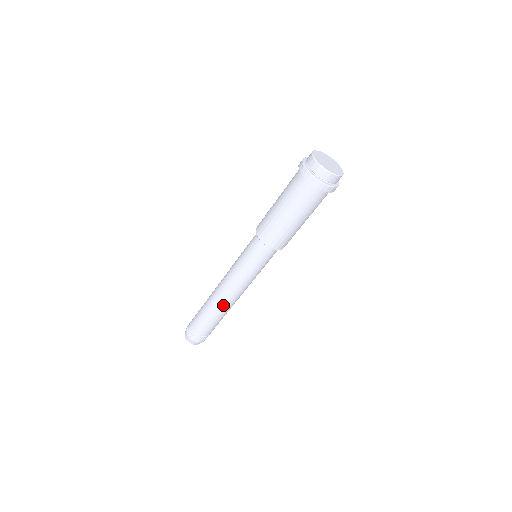
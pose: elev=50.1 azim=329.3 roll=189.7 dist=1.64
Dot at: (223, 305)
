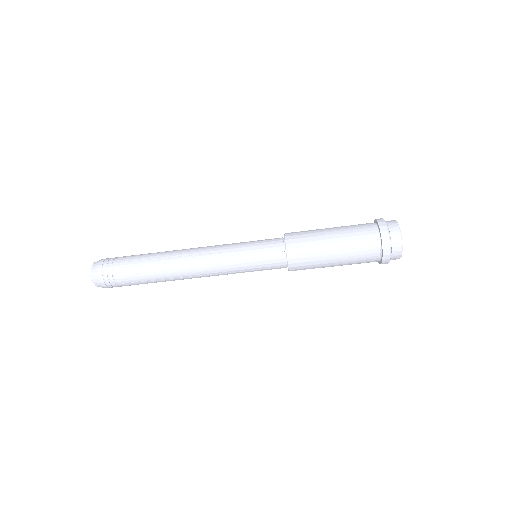
Dot at: (181, 279)
